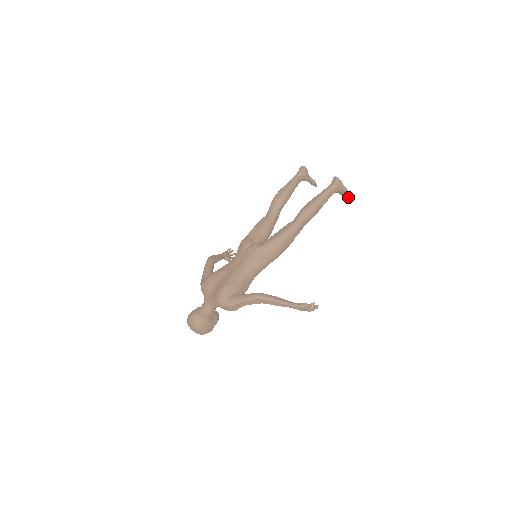
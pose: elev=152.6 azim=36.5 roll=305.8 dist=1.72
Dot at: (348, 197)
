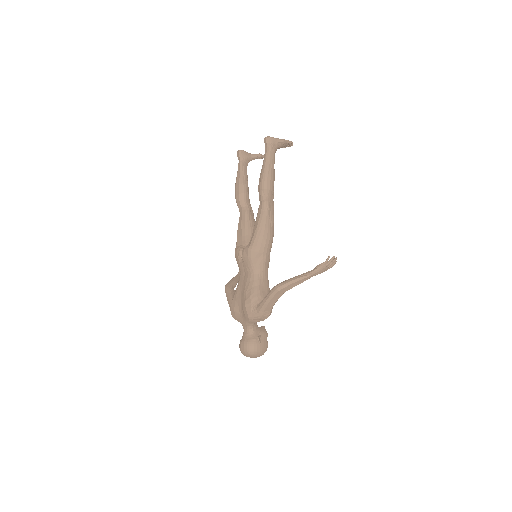
Dot at: (292, 144)
